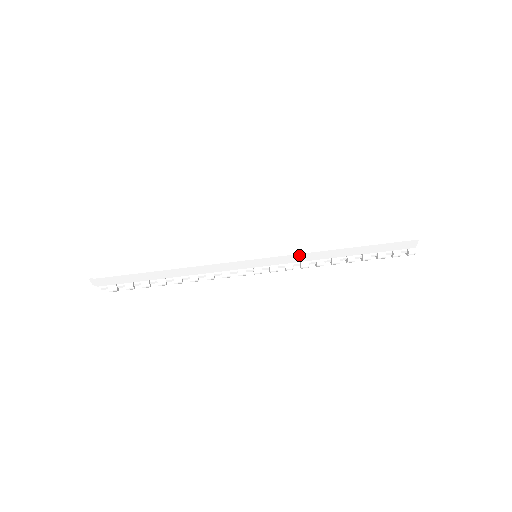
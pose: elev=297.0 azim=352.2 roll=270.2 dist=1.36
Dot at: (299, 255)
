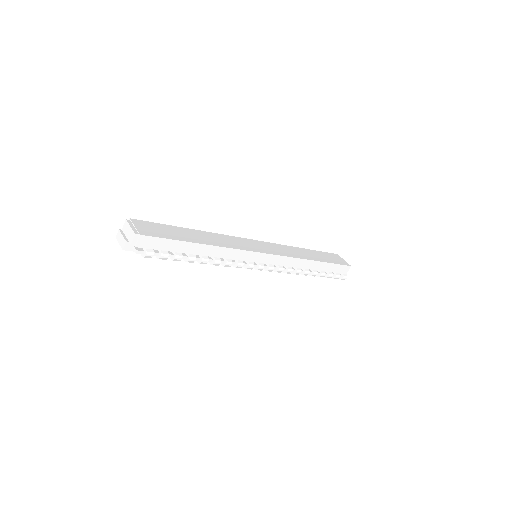
Dot at: (290, 259)
